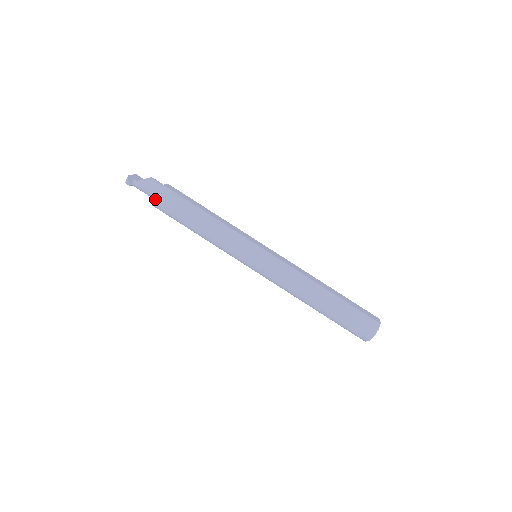
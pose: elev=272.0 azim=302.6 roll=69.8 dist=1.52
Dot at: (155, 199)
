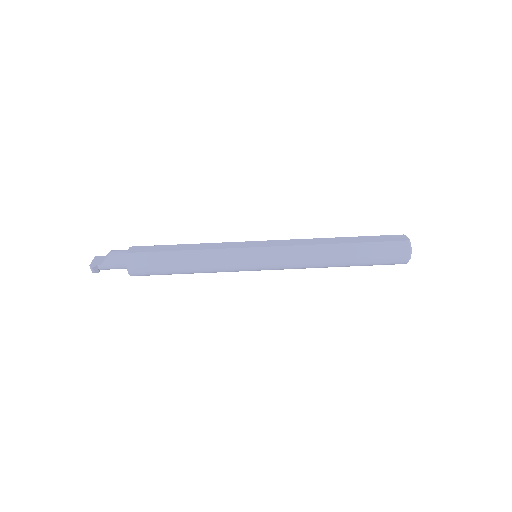
Dot at: (129, 271)
